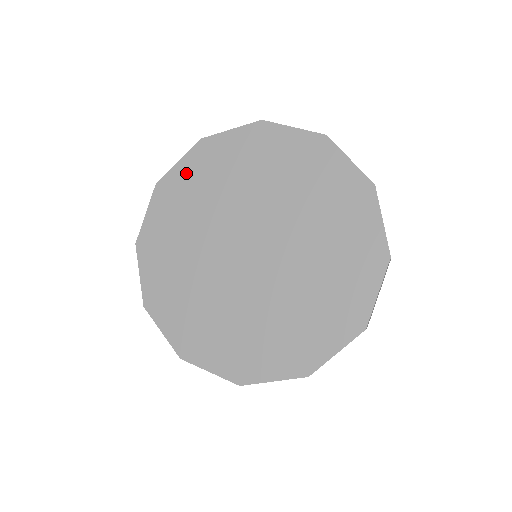
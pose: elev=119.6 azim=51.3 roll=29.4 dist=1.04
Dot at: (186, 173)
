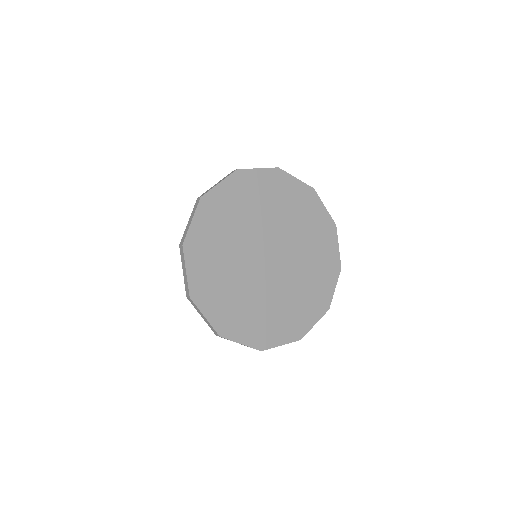
Dot at: (293, 188)
